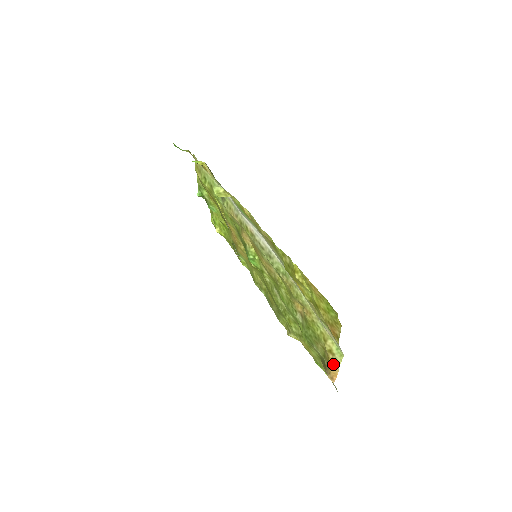
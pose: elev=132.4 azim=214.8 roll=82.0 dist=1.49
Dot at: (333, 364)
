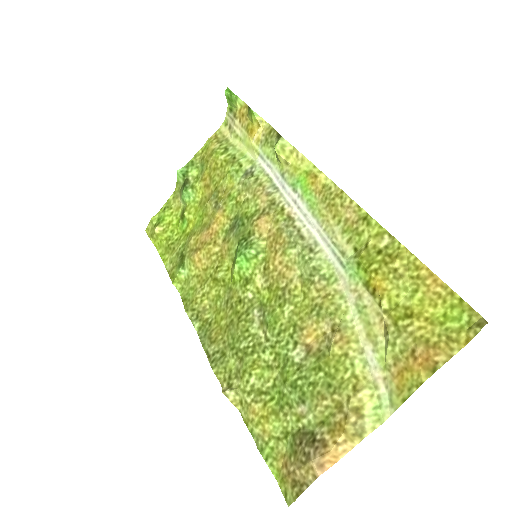
Dot at: (349, 434)
